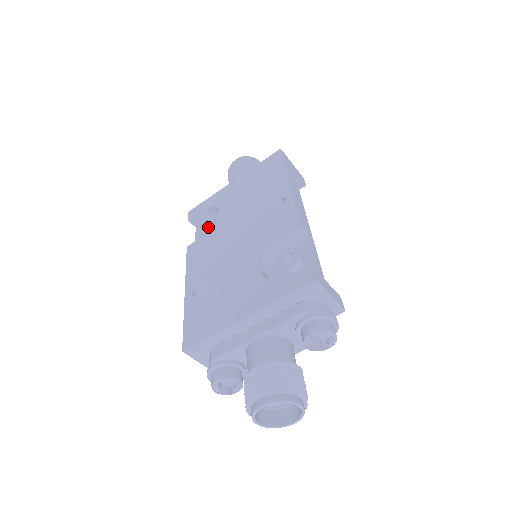
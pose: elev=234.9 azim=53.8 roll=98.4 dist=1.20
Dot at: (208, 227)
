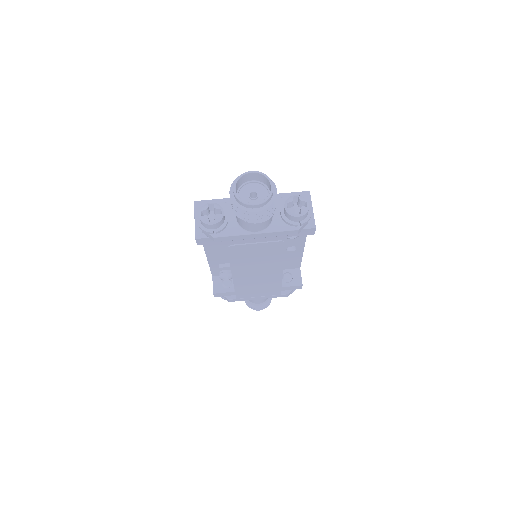
Dot at: occluded
